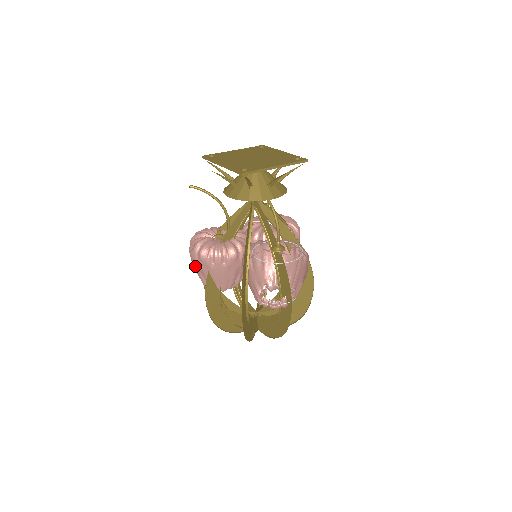
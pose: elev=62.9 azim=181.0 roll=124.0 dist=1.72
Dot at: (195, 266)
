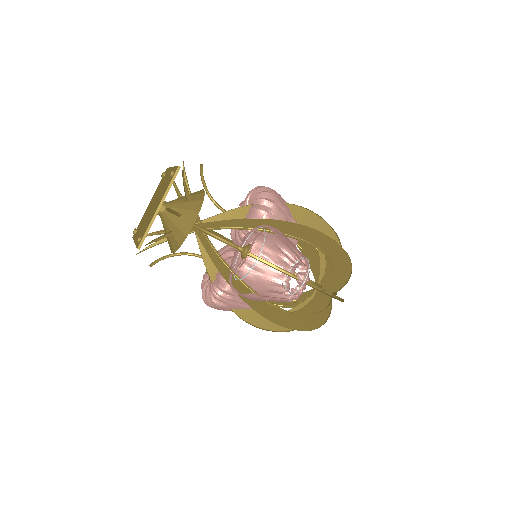
Dot at: occluded
